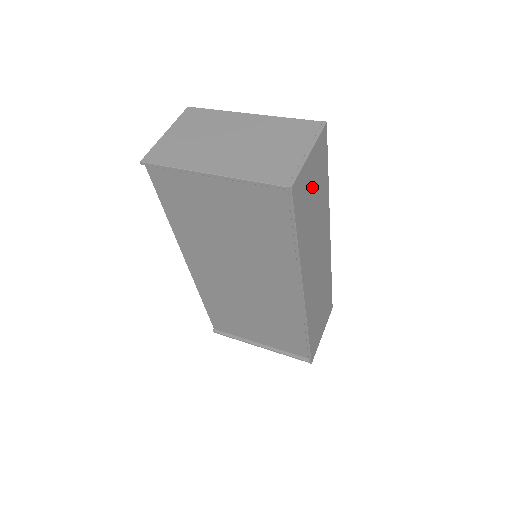
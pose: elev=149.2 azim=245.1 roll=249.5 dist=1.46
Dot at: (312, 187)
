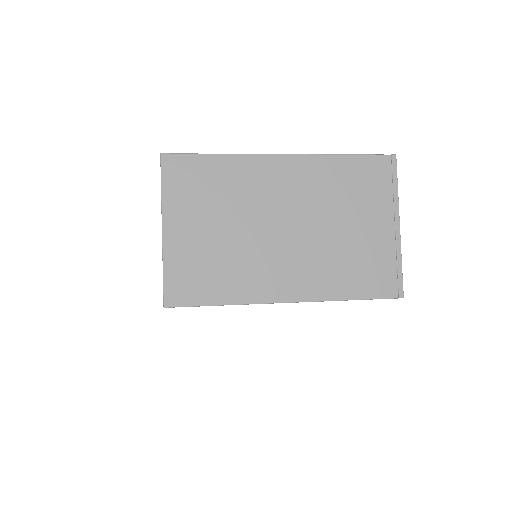
Dot at: occluded
